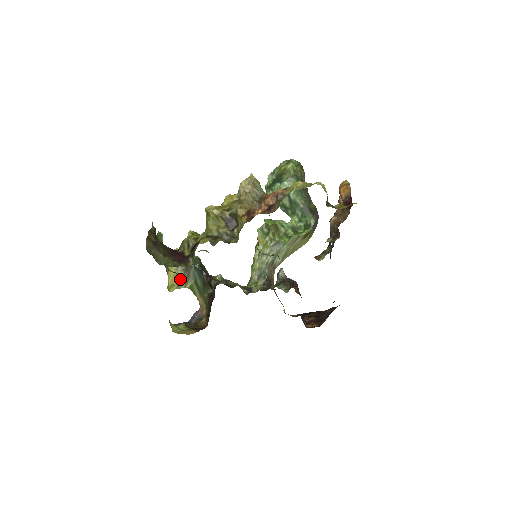
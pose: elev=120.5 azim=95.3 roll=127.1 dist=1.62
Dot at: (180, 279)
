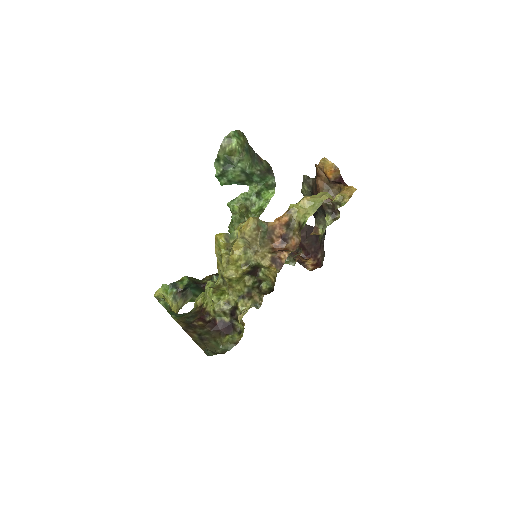
Dot at: (180, 304)
